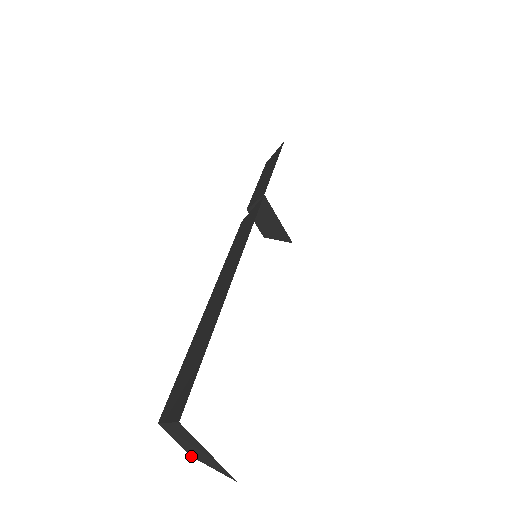
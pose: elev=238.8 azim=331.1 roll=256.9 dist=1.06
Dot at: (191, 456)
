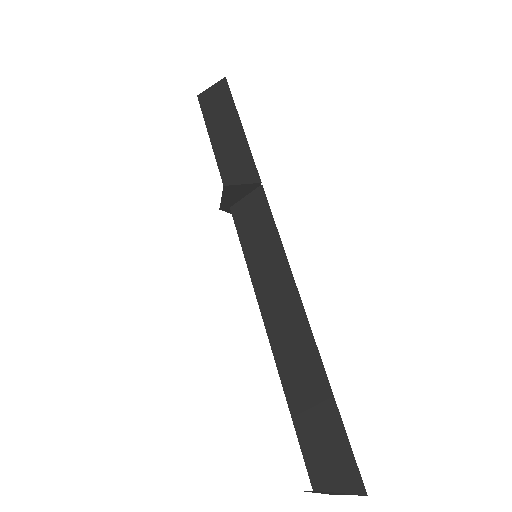
Dot at: occluded
